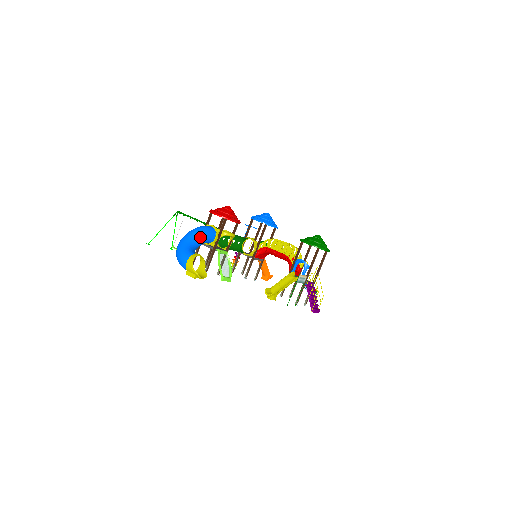
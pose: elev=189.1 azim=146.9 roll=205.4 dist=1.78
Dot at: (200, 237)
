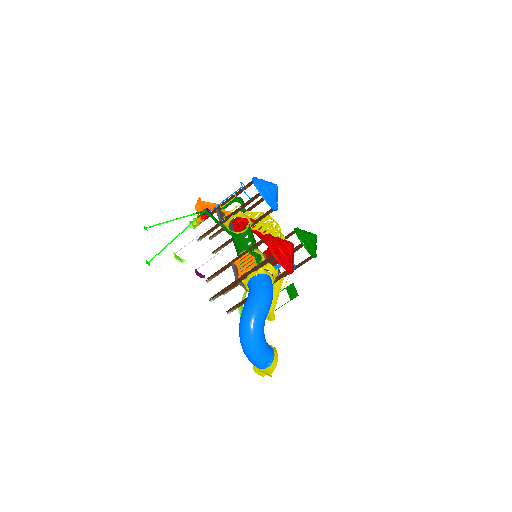
Dot at: (268, 310)
